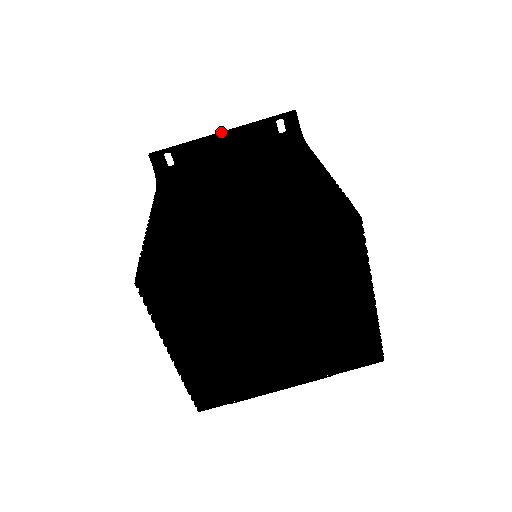
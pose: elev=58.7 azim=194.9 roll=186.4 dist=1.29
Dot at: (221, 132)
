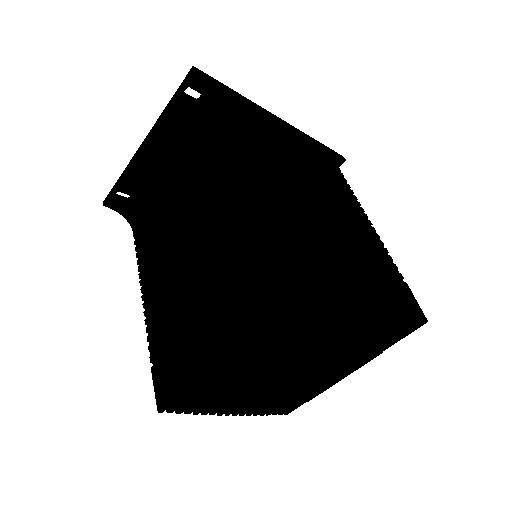
Dot at: (143, 143)
